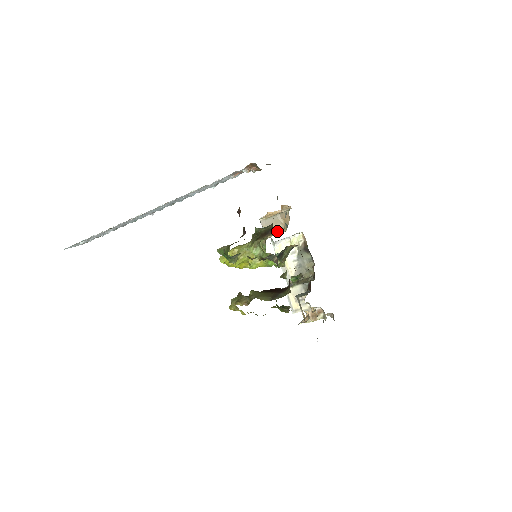
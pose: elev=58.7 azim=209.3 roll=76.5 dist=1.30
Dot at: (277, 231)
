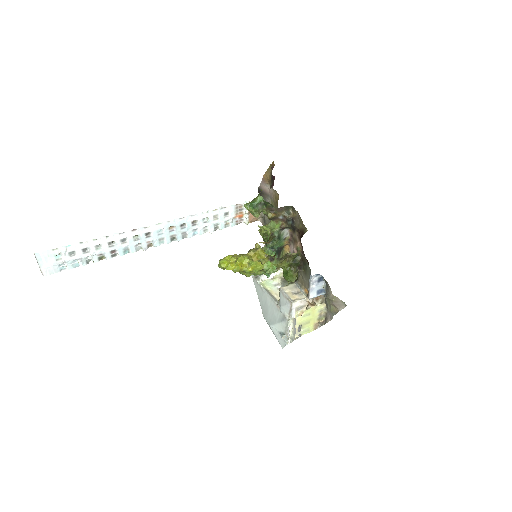
Dot at: occluded
